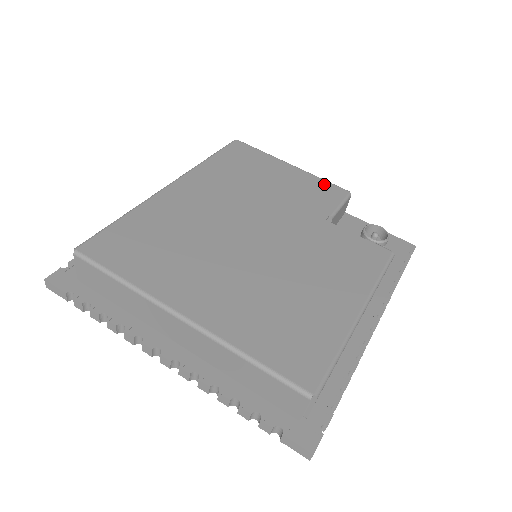
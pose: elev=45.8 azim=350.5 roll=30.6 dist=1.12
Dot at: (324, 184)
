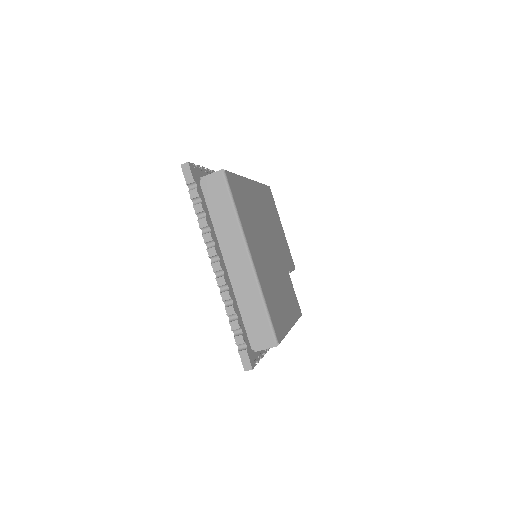
Dot at: (290, 253)
